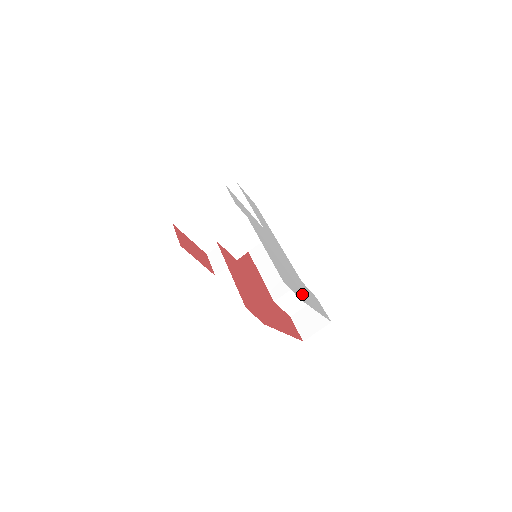
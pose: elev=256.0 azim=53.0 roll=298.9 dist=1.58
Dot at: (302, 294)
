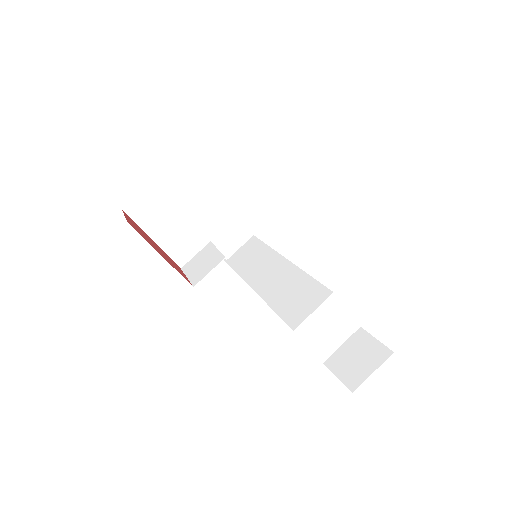
Dot at: occluded
